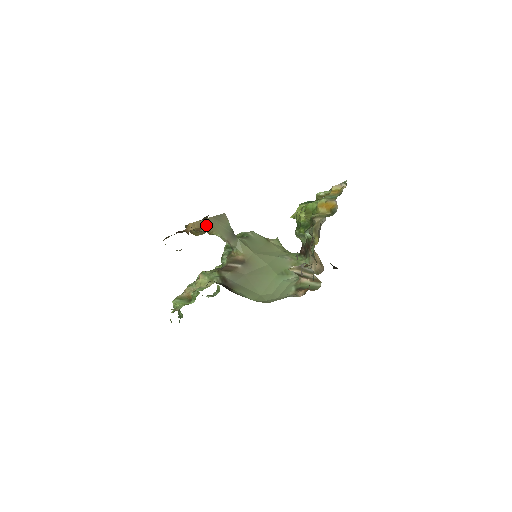
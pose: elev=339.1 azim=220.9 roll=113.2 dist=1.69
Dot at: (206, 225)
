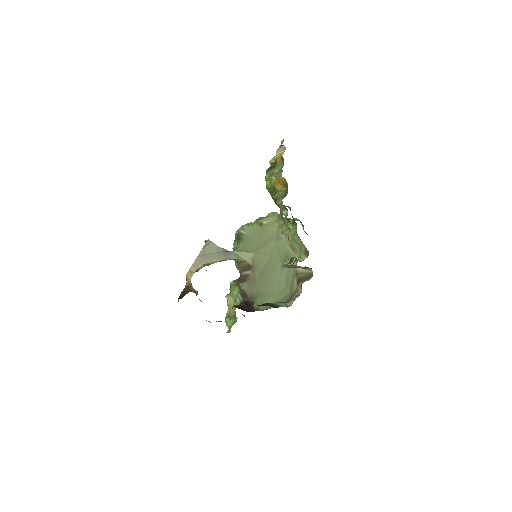
Dot at: (200, 263)
